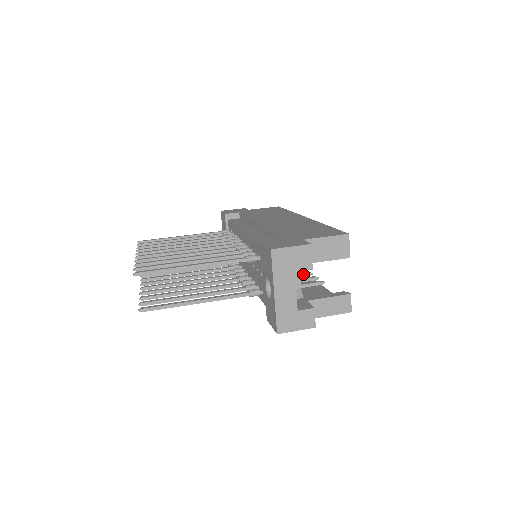
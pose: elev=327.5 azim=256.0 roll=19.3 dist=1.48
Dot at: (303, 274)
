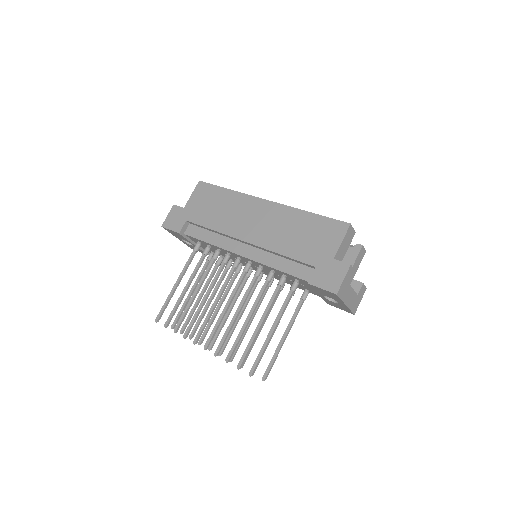
Dot at: occluded
